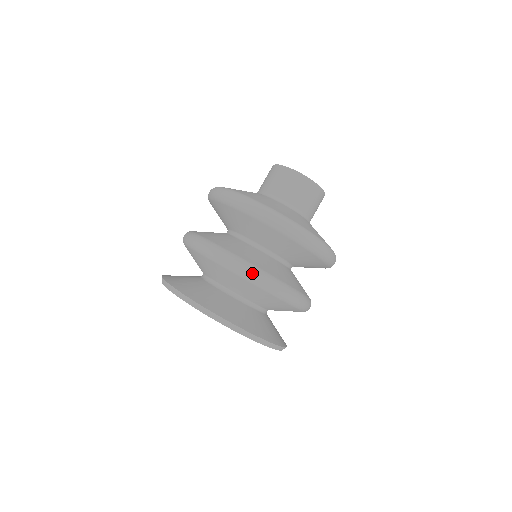
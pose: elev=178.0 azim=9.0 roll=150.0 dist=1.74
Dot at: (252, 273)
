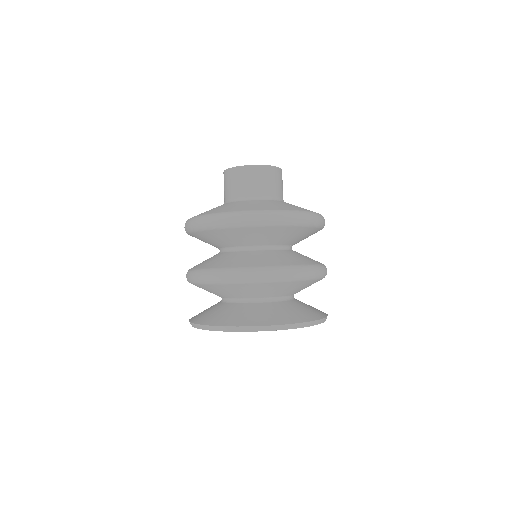
Dot at: (235, 275)
